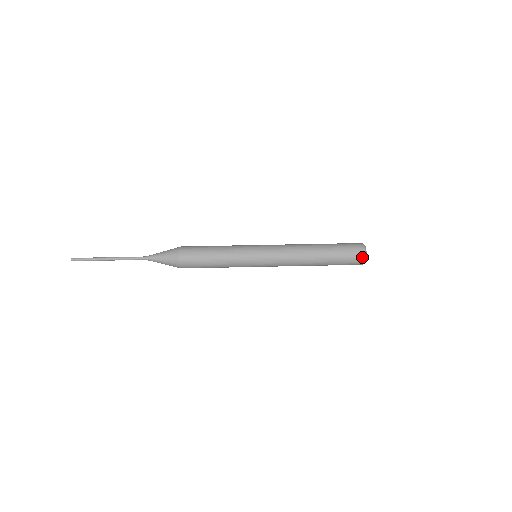
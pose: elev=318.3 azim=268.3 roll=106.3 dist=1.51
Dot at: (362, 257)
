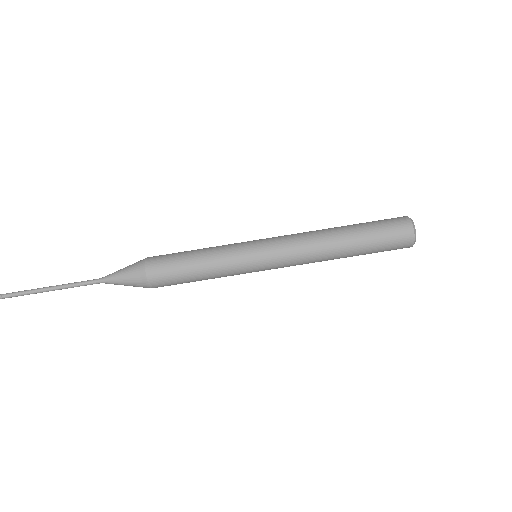
Dot at: (409, 245)
